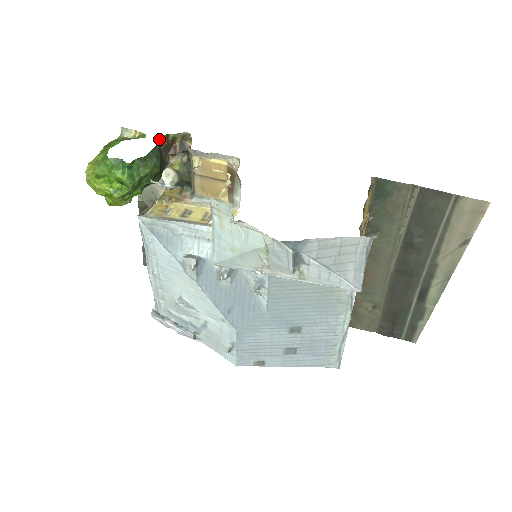
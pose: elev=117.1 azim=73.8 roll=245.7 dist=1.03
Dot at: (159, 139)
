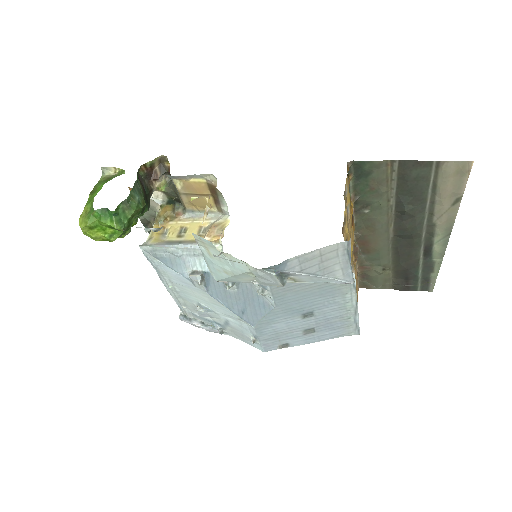
Dot at: (137, 172)
